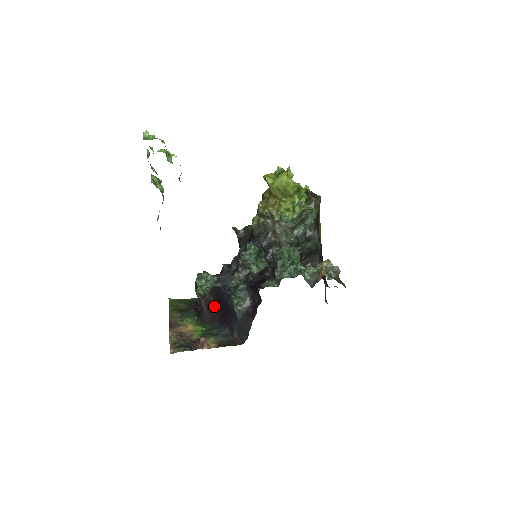
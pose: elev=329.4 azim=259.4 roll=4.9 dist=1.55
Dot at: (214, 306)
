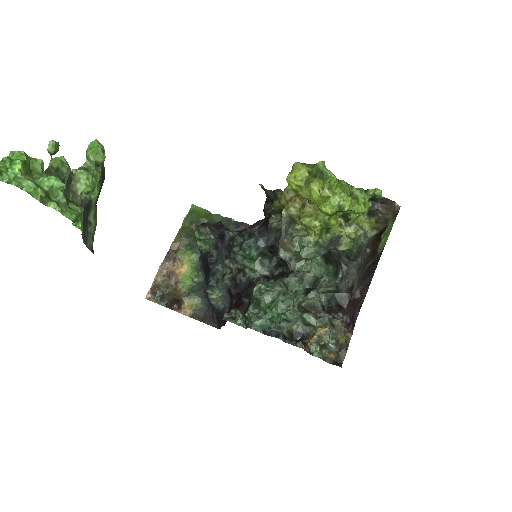
Dot at: occluded
